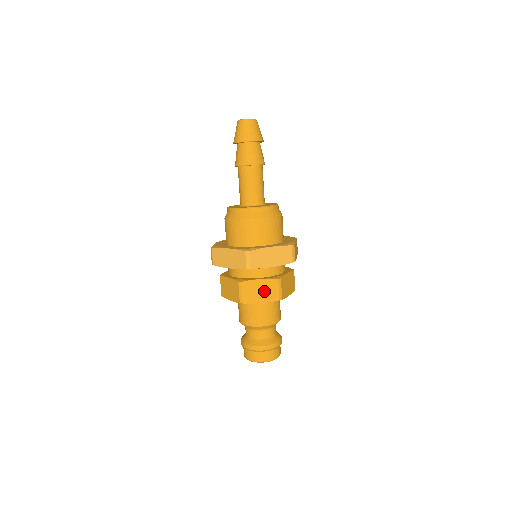
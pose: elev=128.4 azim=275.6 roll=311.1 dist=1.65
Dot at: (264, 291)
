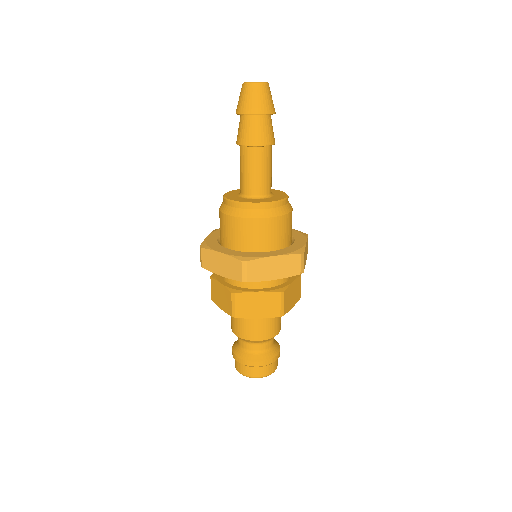
Dot at: (262, 305)
